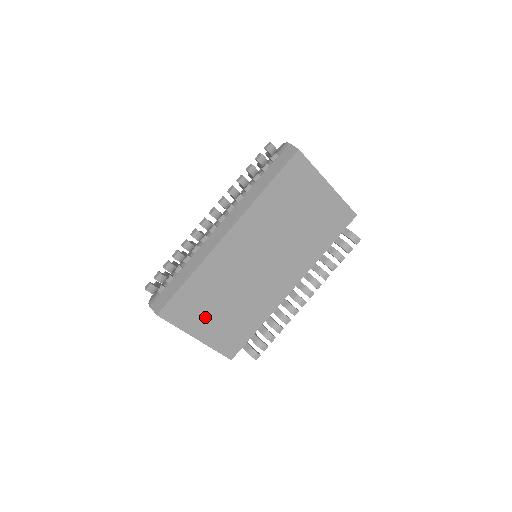
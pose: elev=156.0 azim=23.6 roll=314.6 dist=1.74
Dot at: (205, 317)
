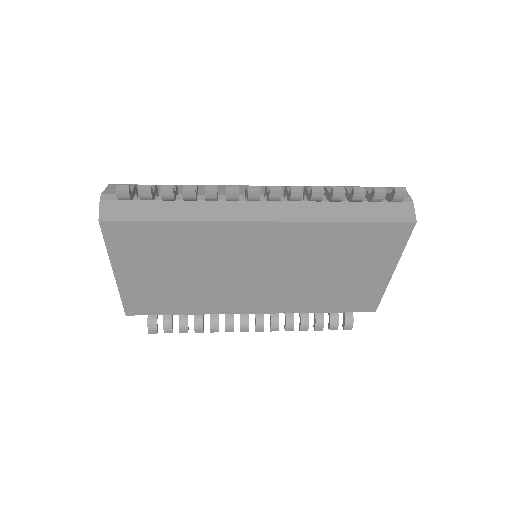
Dot at: (146, 265)
